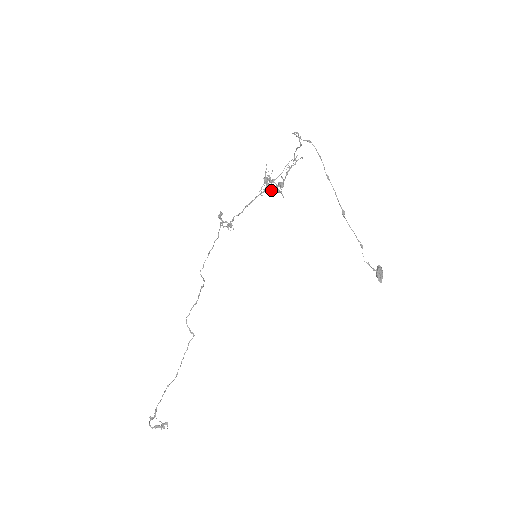
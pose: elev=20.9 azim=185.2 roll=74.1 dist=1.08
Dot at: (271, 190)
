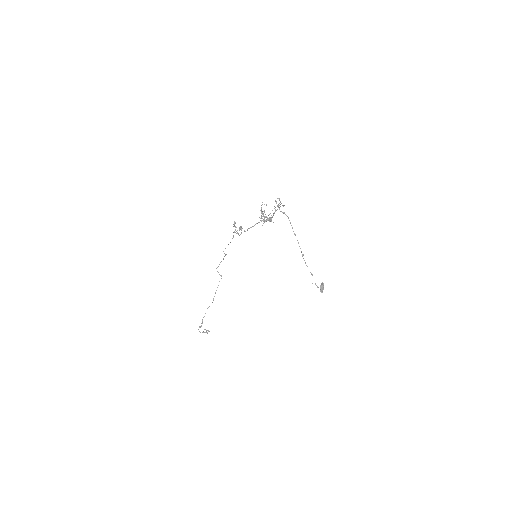
Dot at: (264, 222)
